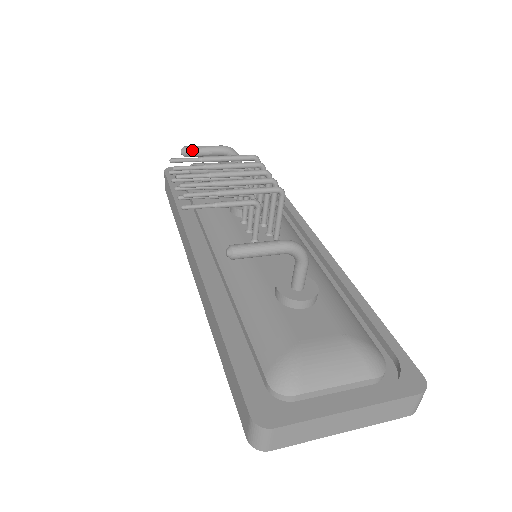
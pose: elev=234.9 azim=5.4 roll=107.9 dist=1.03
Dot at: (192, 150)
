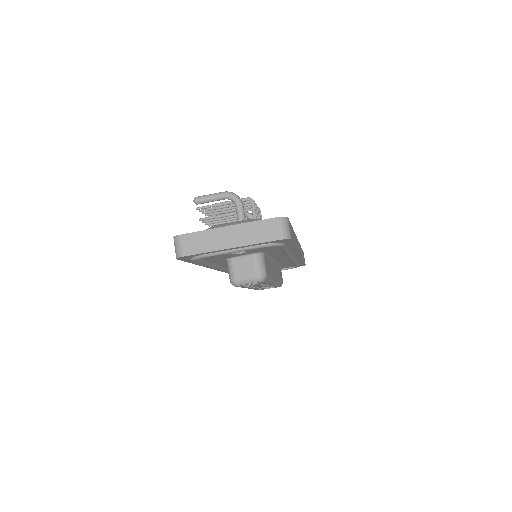
Dot at: occluded
